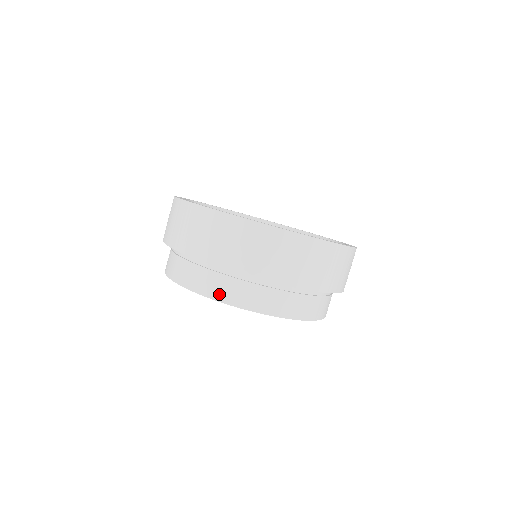
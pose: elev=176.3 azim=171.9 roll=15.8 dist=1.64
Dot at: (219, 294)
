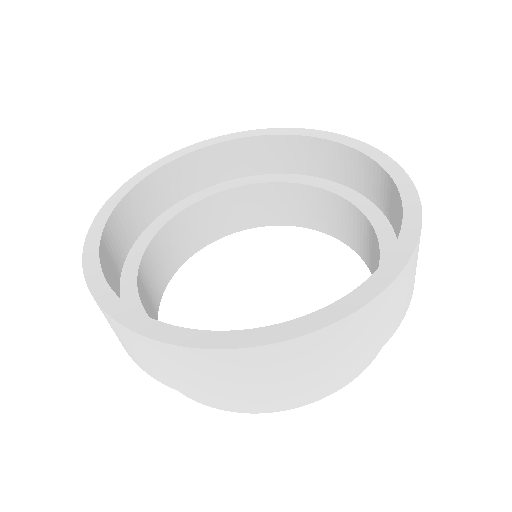
Dot at: (367, 361)
